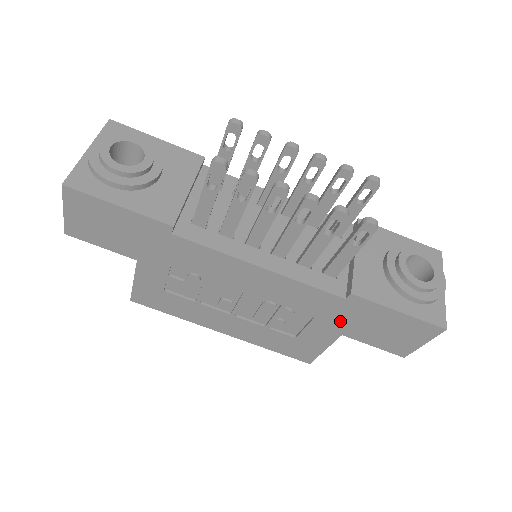
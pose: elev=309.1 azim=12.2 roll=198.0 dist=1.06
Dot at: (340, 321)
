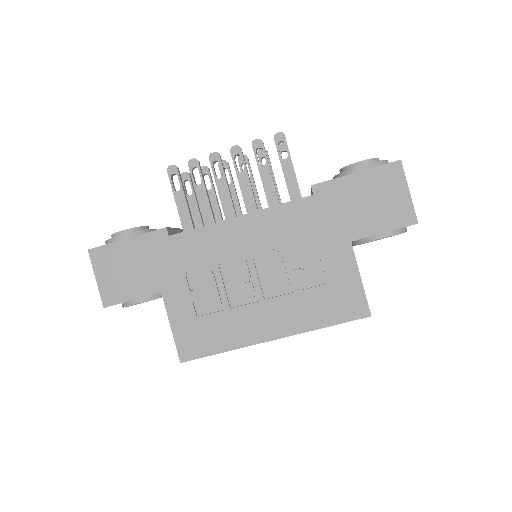
Dot at: (333, 225)
